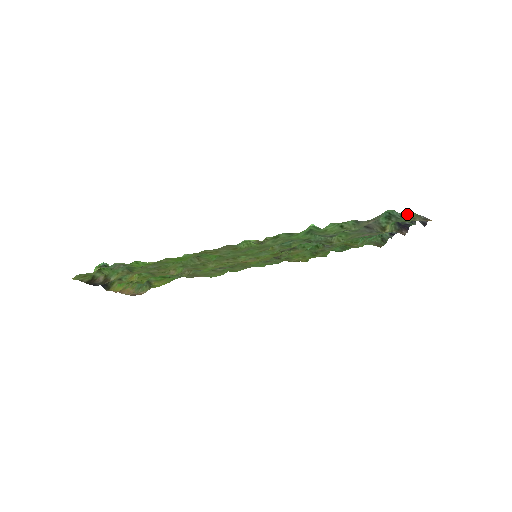
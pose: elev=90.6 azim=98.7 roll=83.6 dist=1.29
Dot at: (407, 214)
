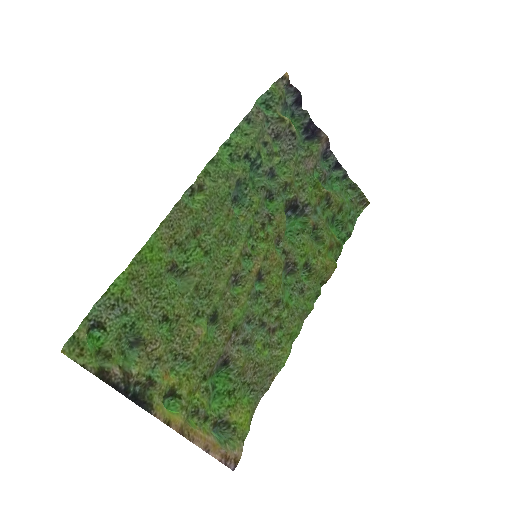
Dot at: (289, 110)
